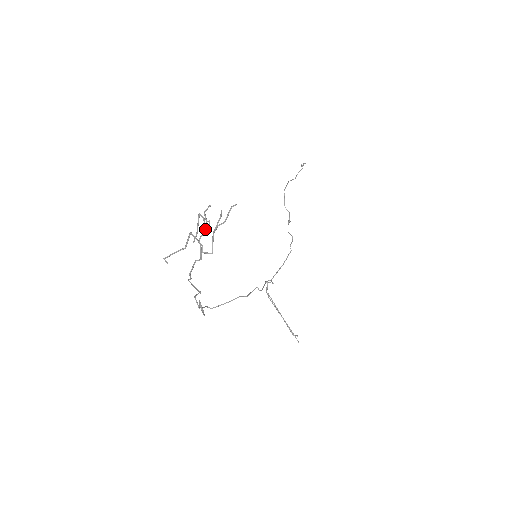
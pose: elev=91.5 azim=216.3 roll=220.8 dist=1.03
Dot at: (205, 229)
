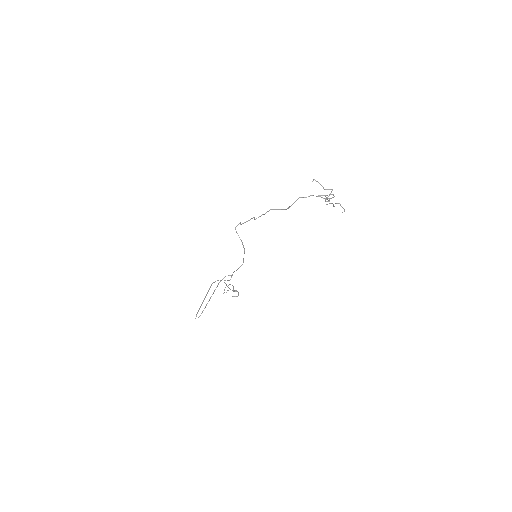
Dot at: (331, 198)
